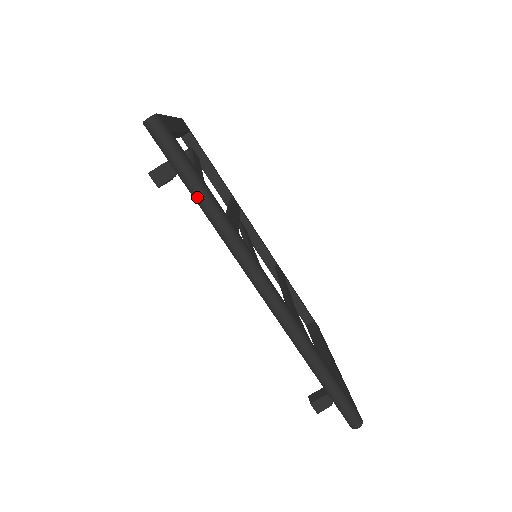
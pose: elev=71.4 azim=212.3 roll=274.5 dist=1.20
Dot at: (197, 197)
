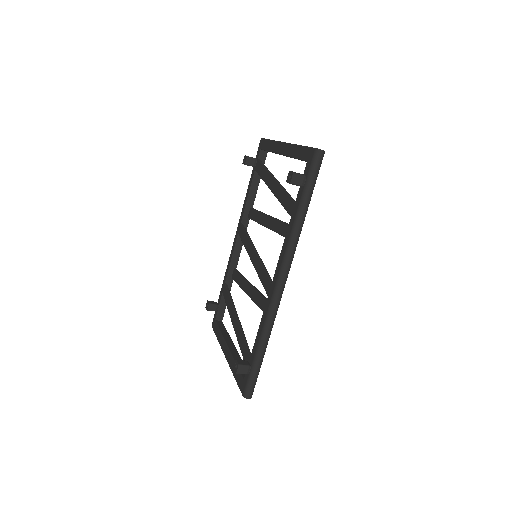
Dot at: (303, 206)
